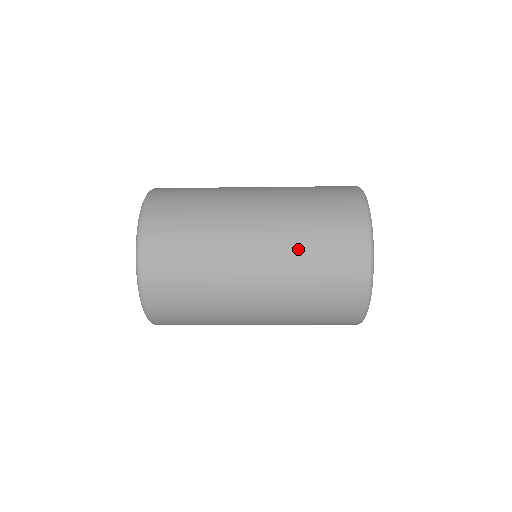
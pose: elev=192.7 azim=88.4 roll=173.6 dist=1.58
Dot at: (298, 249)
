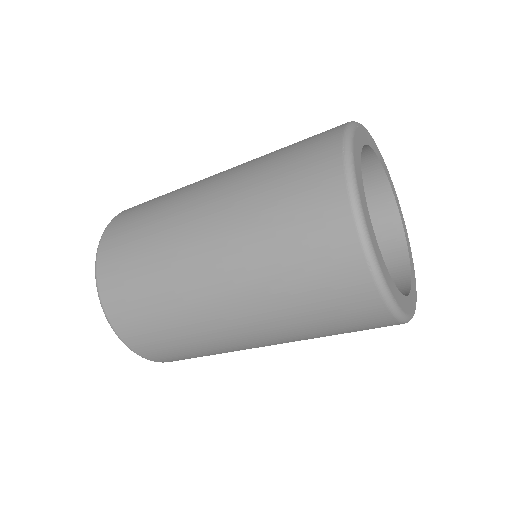
Dot at: (252, 180)
